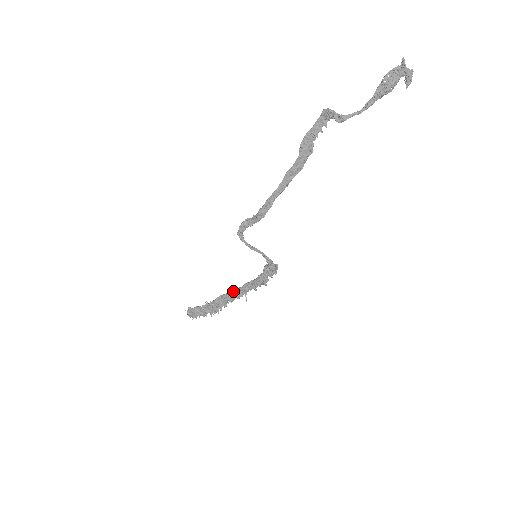
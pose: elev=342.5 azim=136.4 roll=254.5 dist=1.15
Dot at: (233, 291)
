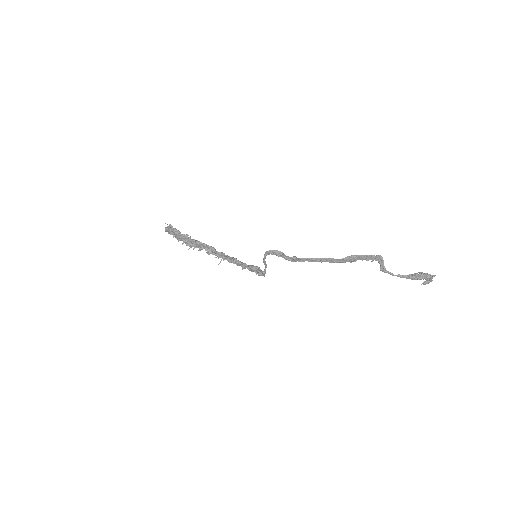
Dot at: occluded
